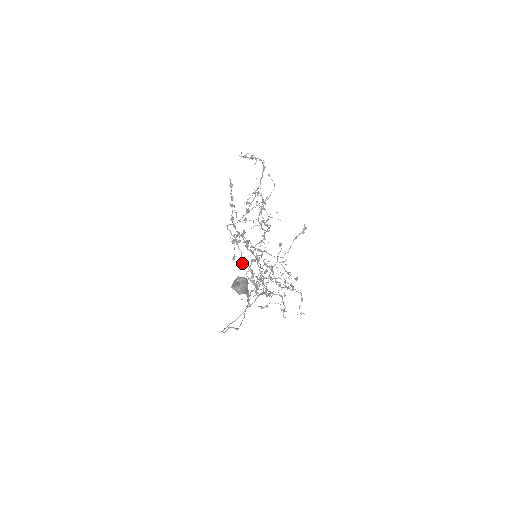
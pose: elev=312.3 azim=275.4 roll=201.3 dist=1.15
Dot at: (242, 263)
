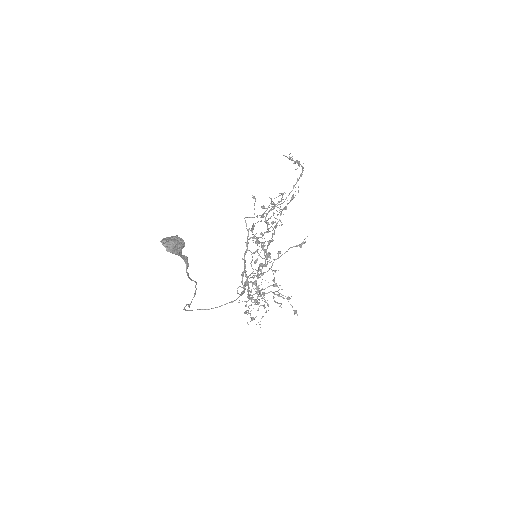
Dot at: (243, 259)
